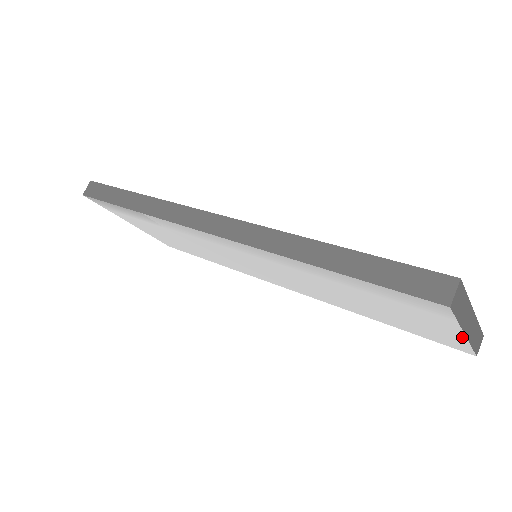
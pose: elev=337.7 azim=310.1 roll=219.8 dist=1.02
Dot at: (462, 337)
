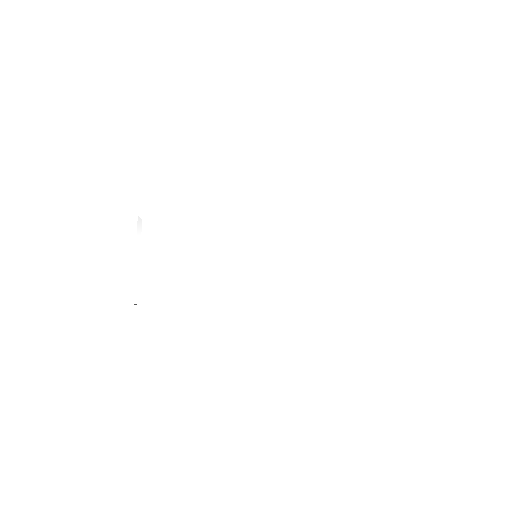
Dot at: (384, 255)
